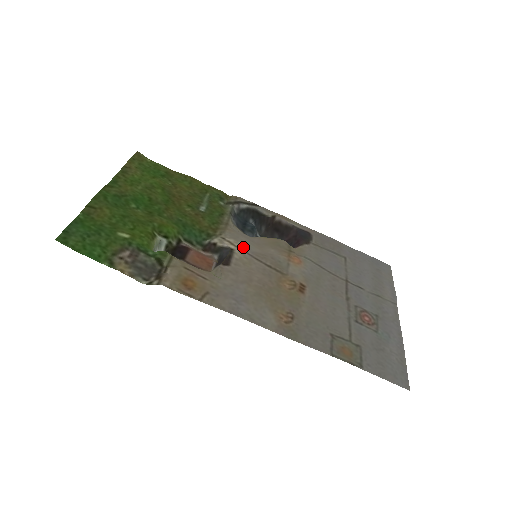
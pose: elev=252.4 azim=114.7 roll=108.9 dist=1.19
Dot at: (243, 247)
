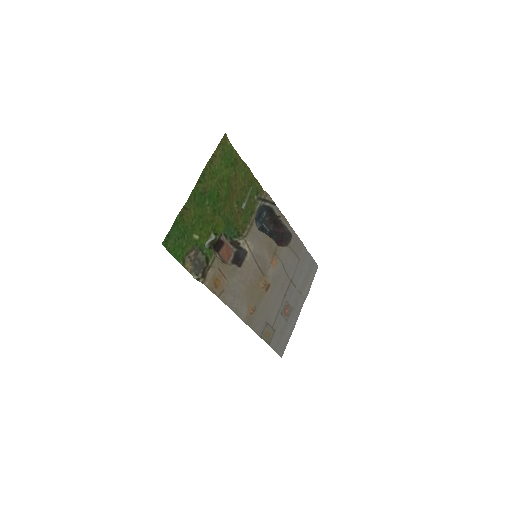
Dot at: (253, 250)
